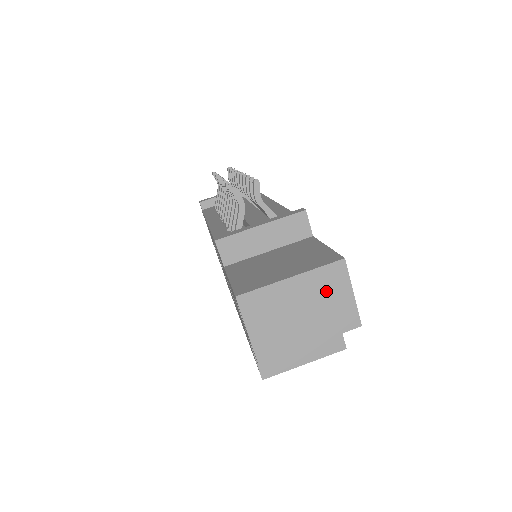
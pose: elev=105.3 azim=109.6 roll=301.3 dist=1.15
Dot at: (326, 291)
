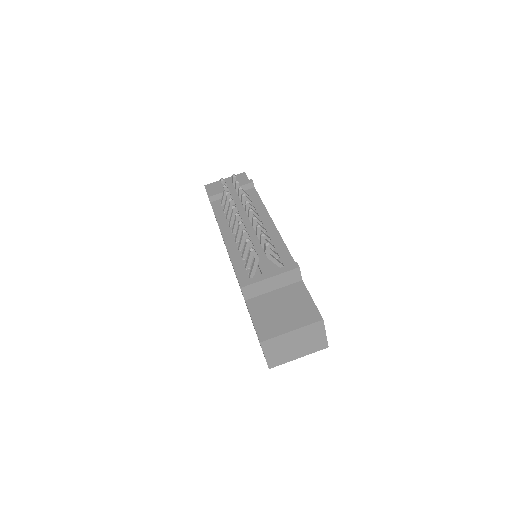
Dot at: (311, 335)
